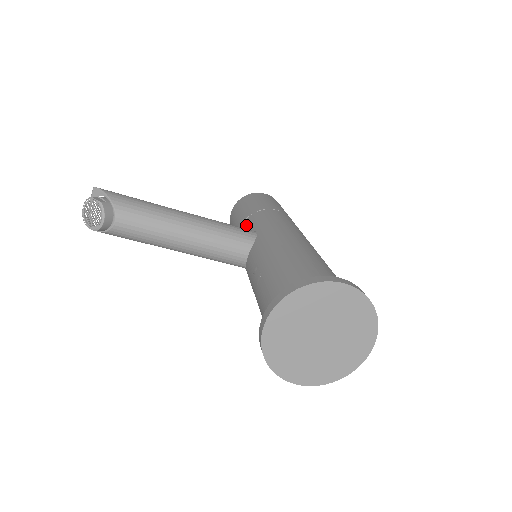
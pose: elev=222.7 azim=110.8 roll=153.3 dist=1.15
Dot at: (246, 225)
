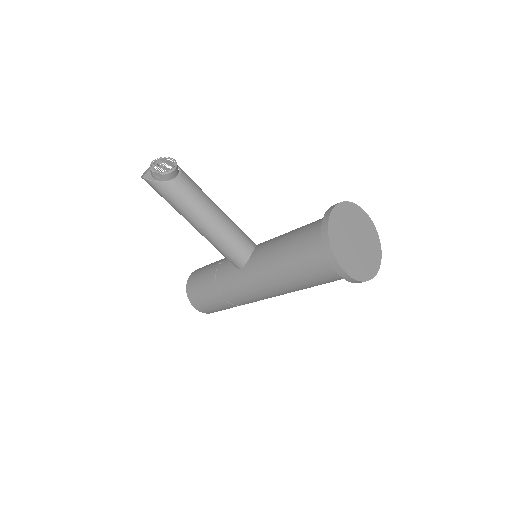
Dot at: occluded
